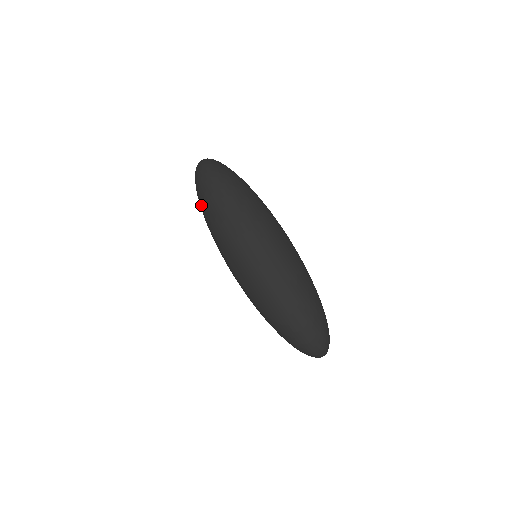
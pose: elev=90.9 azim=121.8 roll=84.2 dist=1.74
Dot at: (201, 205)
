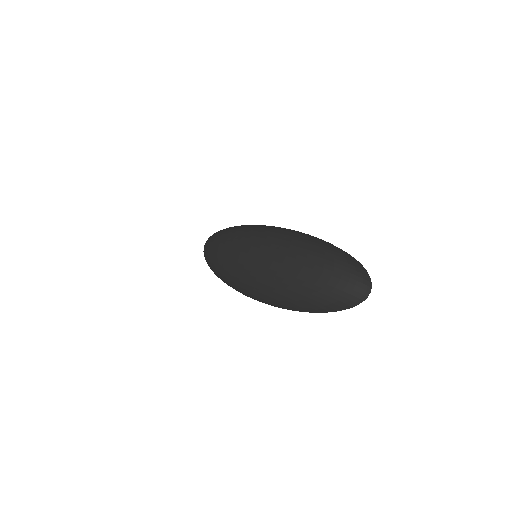
Dot at: occluded
